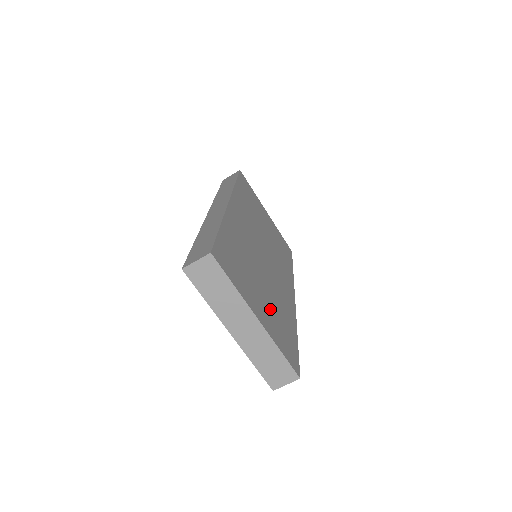
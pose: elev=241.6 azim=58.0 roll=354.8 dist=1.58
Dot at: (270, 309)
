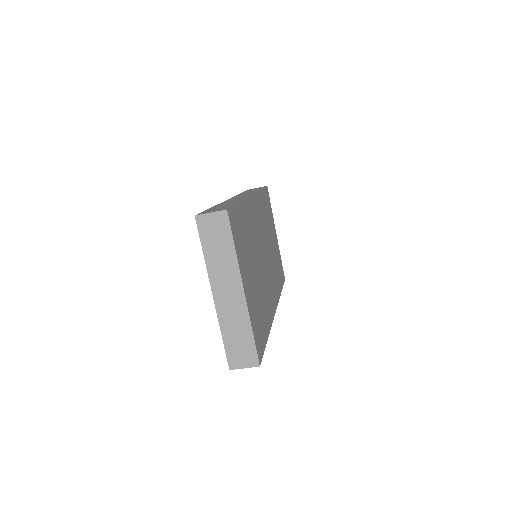
Dot at: (255, 295)
